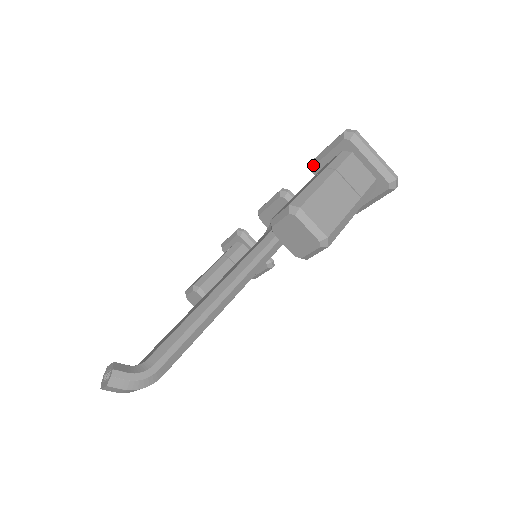
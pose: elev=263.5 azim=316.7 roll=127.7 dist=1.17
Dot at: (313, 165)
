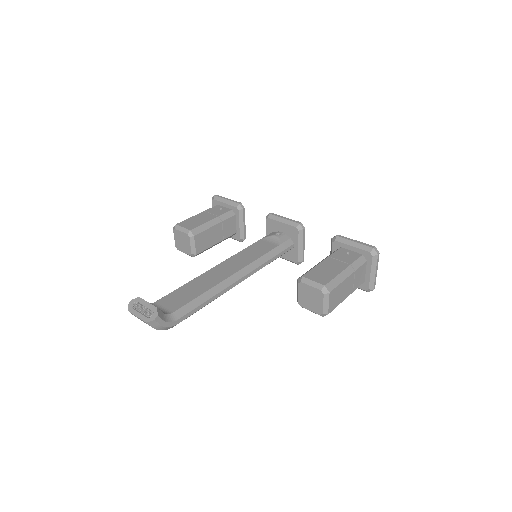
Dot at: (337, 240)
